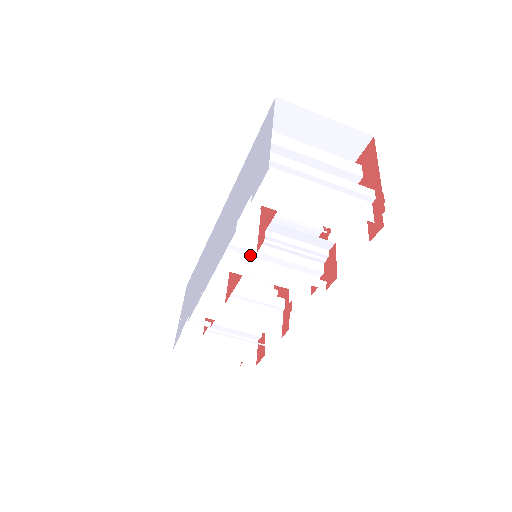
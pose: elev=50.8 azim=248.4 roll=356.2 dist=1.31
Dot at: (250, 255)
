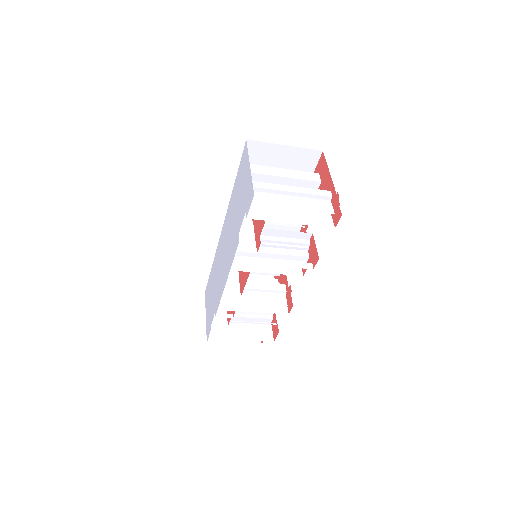
Dot at: (252, 256)
